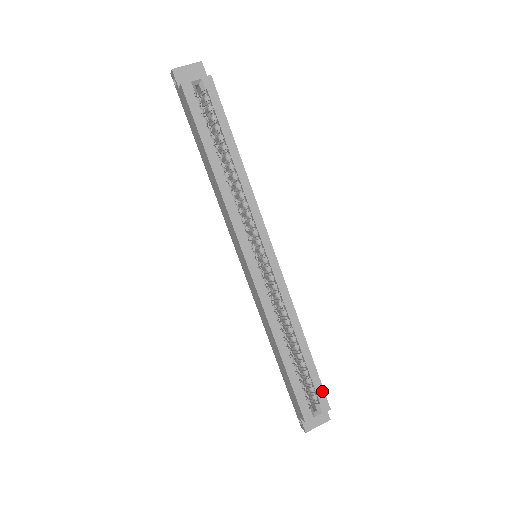
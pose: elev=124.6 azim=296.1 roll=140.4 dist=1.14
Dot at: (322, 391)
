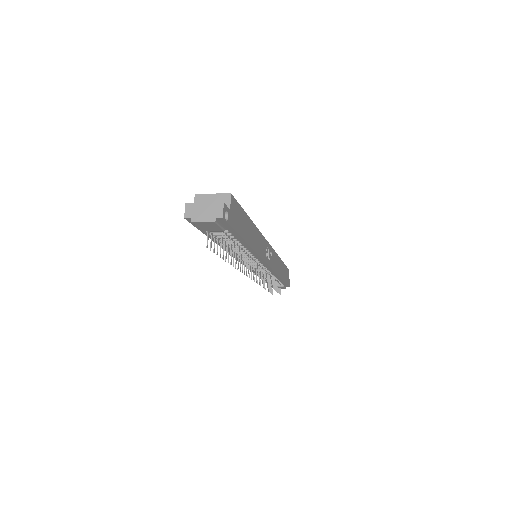
Dot at: occluded
